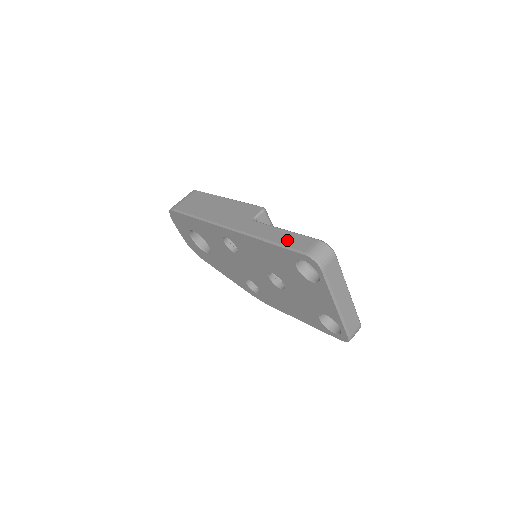
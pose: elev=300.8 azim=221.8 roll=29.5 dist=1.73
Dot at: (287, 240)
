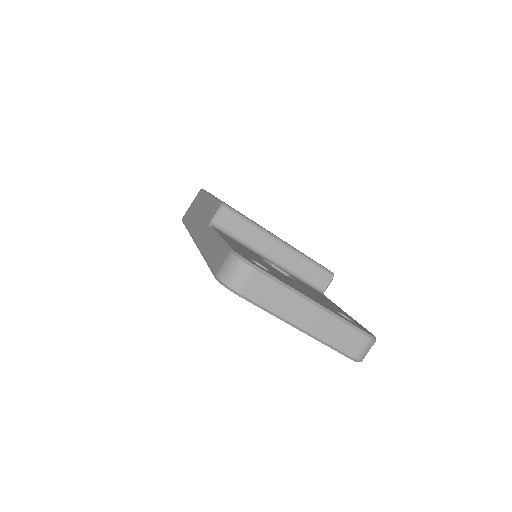
Dot at: (212, 255)
